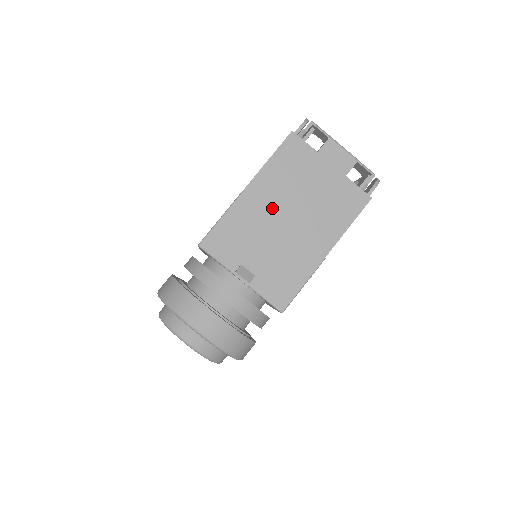
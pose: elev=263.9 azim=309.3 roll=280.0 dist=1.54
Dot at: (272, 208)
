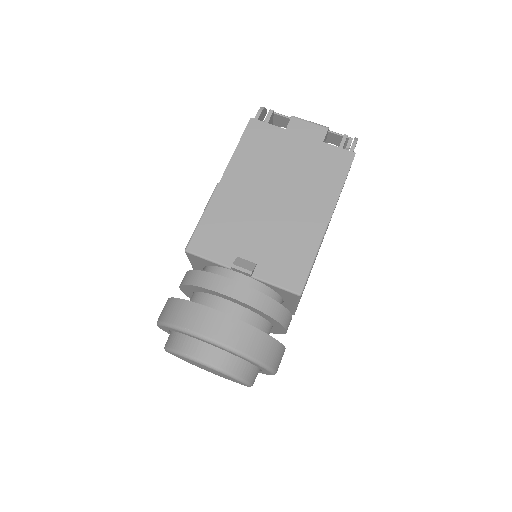
Dot at: (254, 193)
